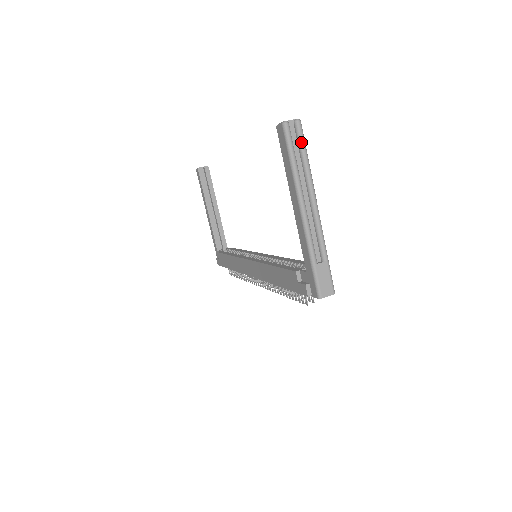
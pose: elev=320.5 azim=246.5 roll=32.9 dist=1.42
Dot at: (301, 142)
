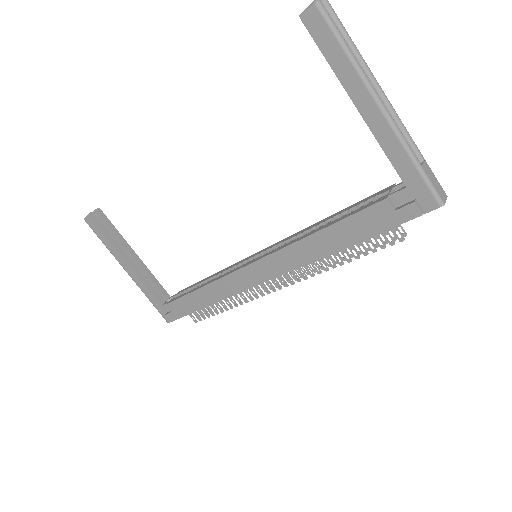
Dot at: (340, 24)
